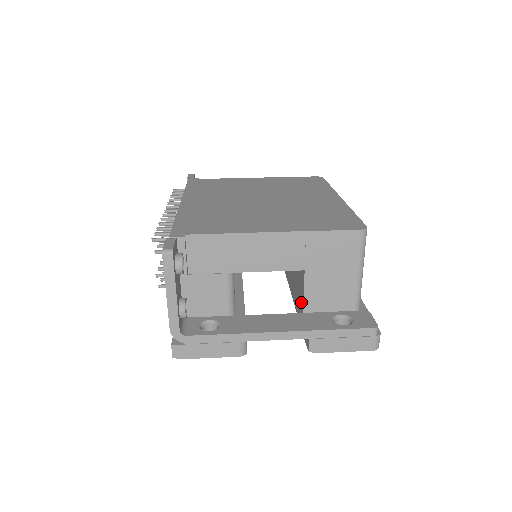
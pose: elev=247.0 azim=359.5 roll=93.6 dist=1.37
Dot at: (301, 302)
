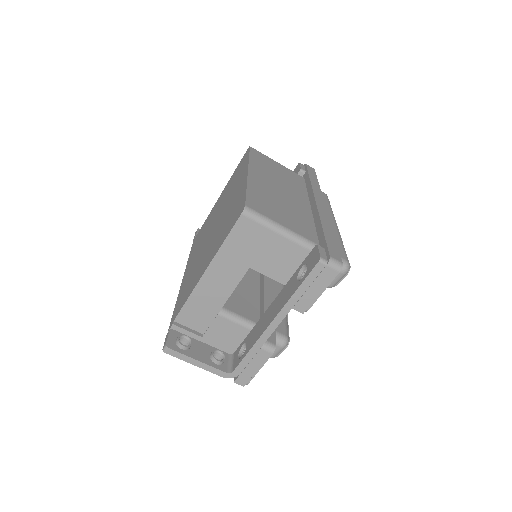
Dot at: occluded
